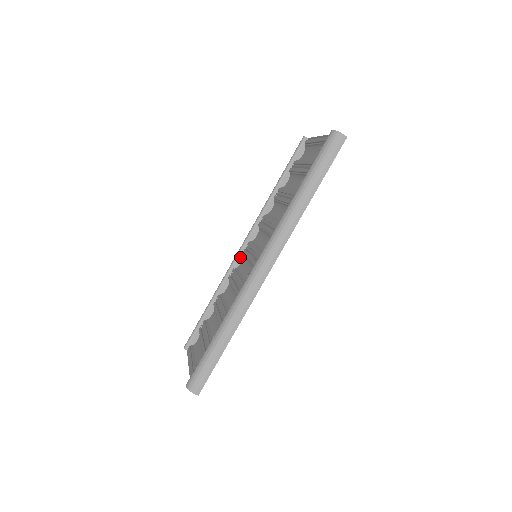
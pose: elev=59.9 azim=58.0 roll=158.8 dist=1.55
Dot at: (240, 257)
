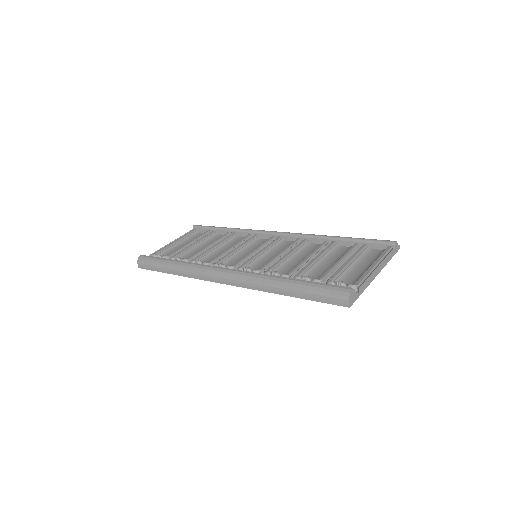
Dot at: (268, 235)
